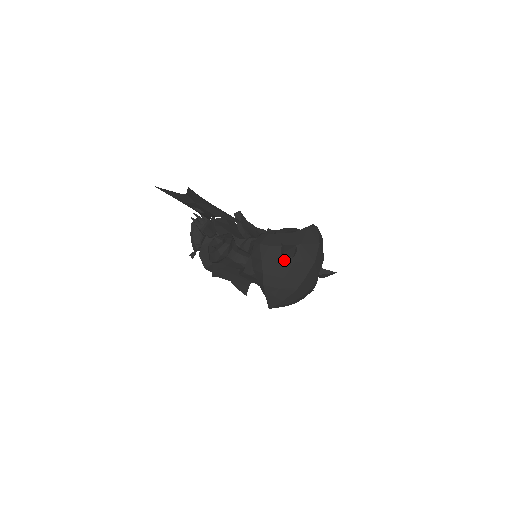
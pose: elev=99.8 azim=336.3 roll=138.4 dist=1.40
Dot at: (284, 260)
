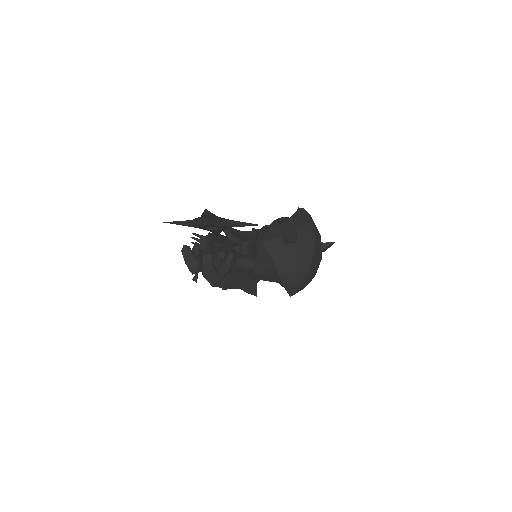
Dot at: (290, 247)
